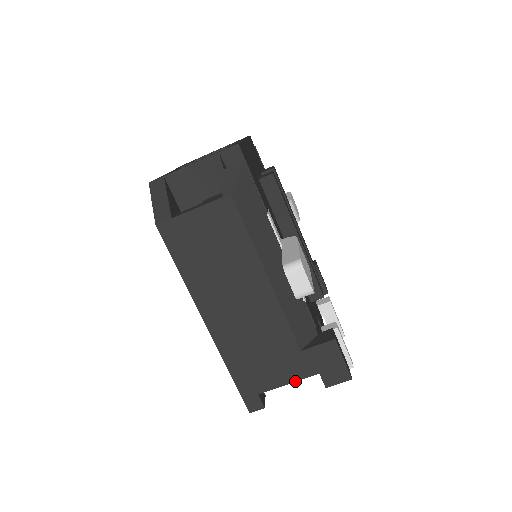
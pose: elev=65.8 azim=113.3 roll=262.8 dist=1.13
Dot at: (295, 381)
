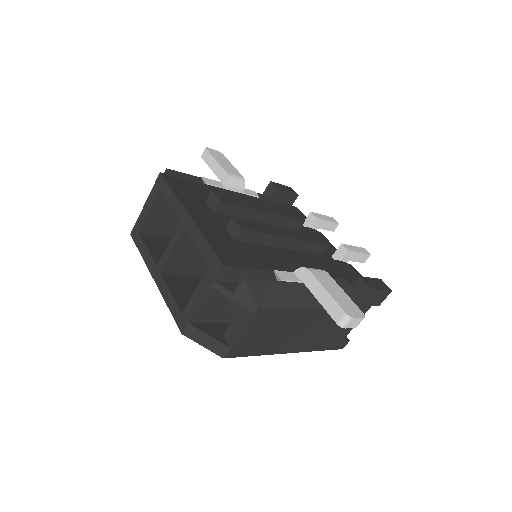
Dot at: occluded
